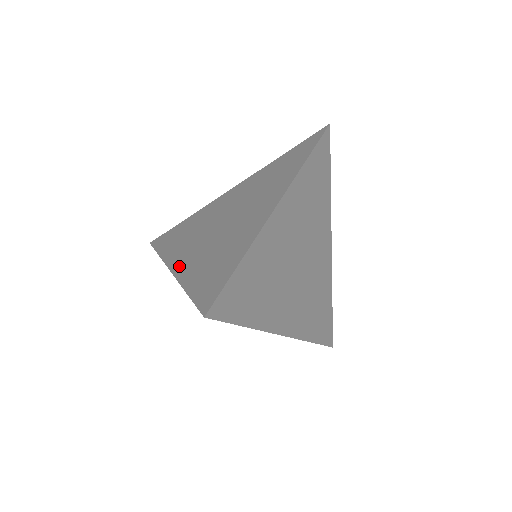
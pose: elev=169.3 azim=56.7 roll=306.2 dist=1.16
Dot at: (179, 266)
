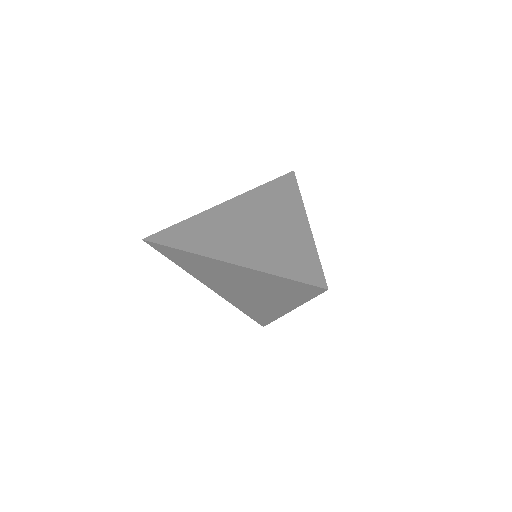
Dot at: (239, 259)
